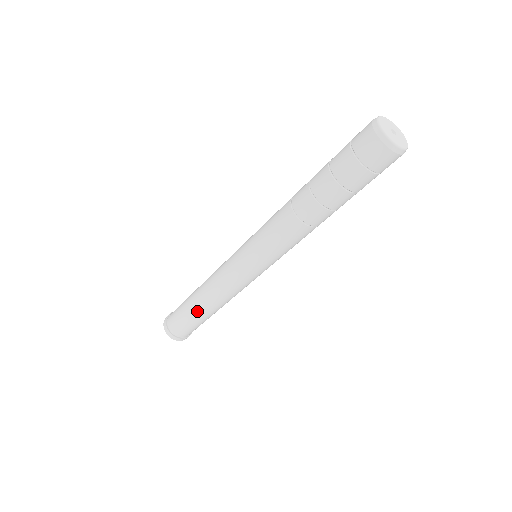
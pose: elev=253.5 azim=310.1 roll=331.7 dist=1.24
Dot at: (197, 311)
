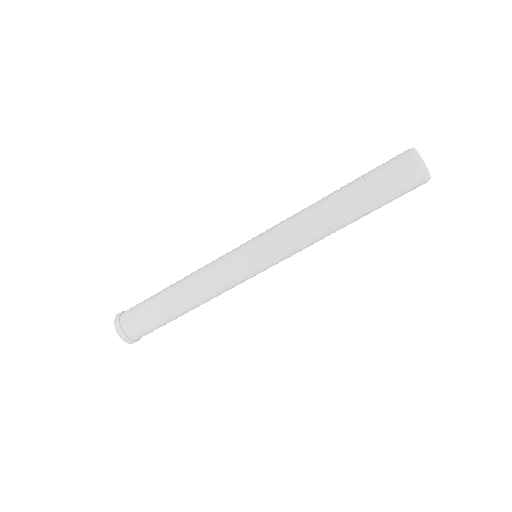
Dot at: (165, 296)
